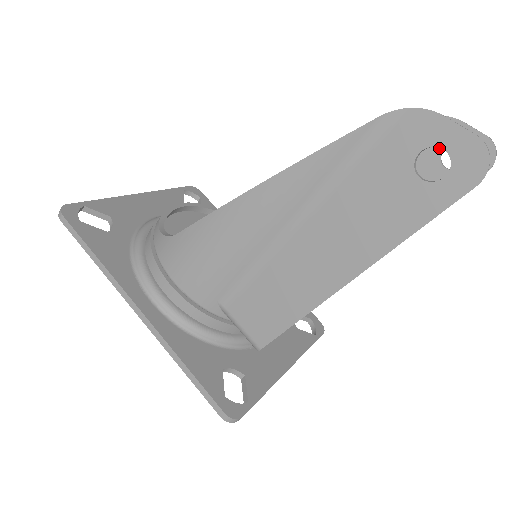
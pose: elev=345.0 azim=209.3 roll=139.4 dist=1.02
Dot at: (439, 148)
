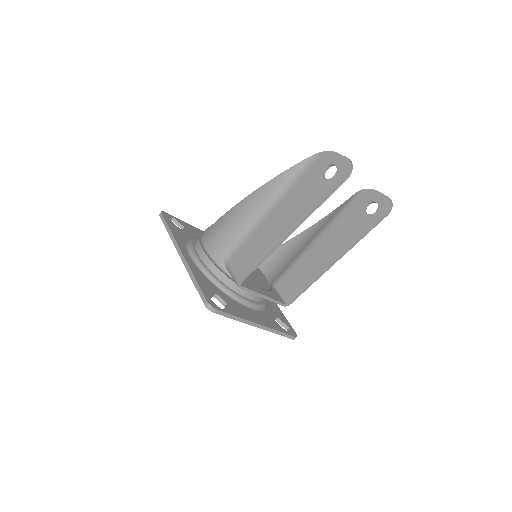
Dot at: (364, 204)
